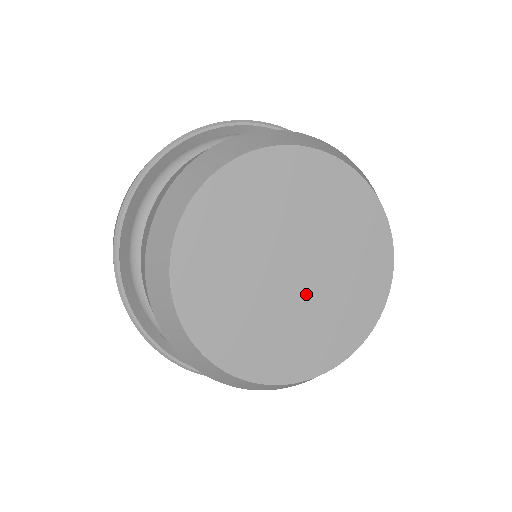
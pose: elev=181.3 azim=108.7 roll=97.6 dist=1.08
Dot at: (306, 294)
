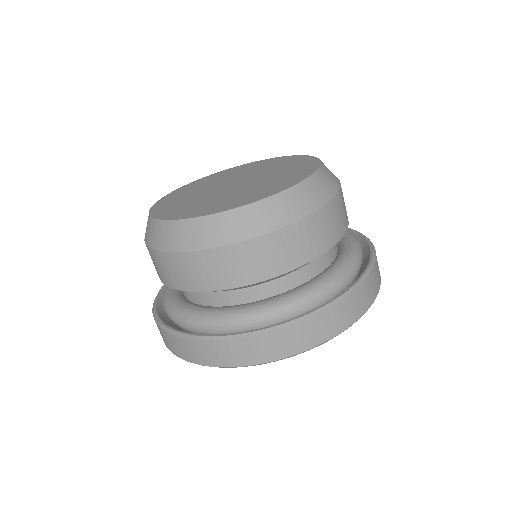
Dot at: (239, 188)
